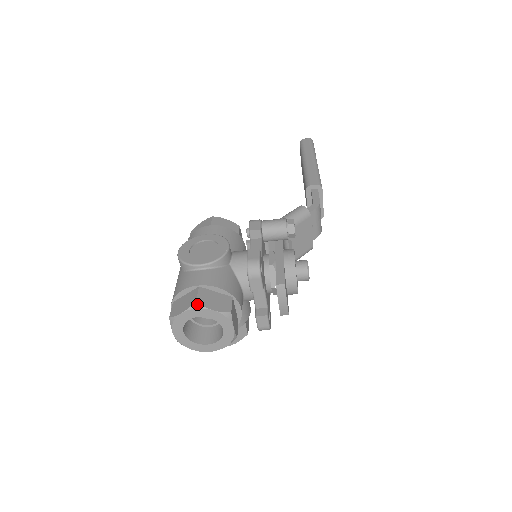
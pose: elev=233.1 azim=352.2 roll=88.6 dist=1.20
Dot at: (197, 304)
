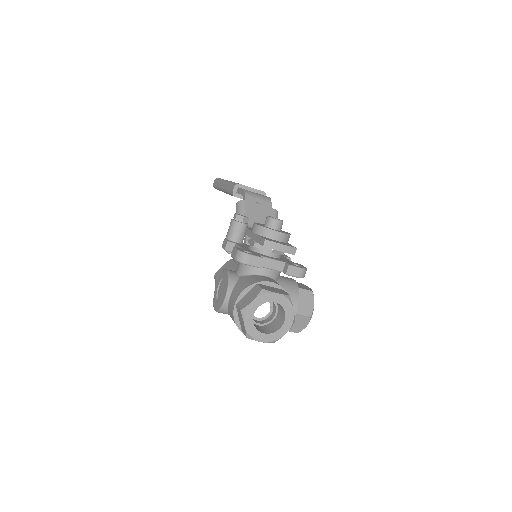
Dot at: (242, 311)
